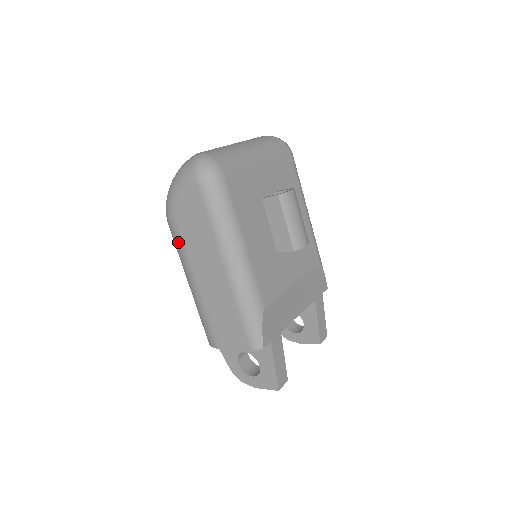
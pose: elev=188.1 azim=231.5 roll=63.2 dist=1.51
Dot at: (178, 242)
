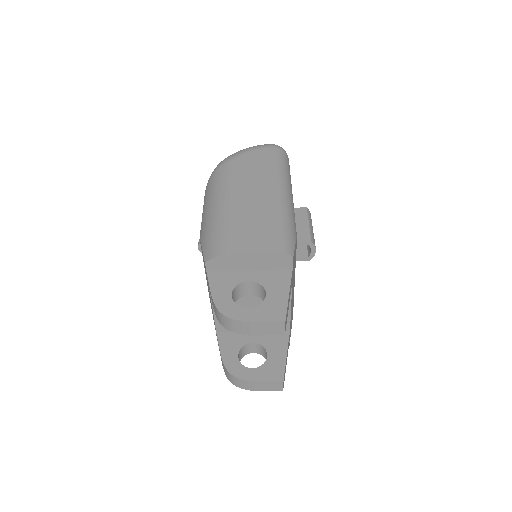
Dot at: (227, 175)
